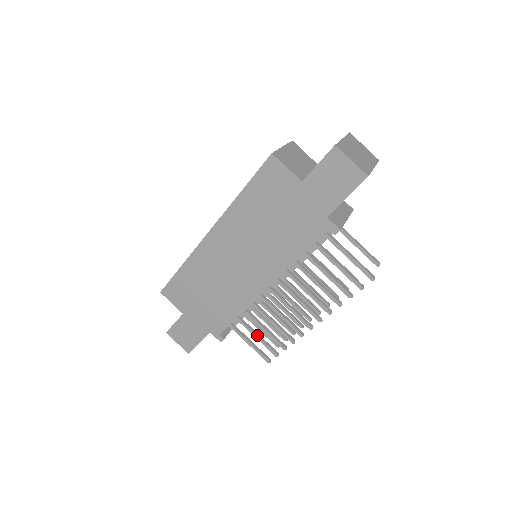
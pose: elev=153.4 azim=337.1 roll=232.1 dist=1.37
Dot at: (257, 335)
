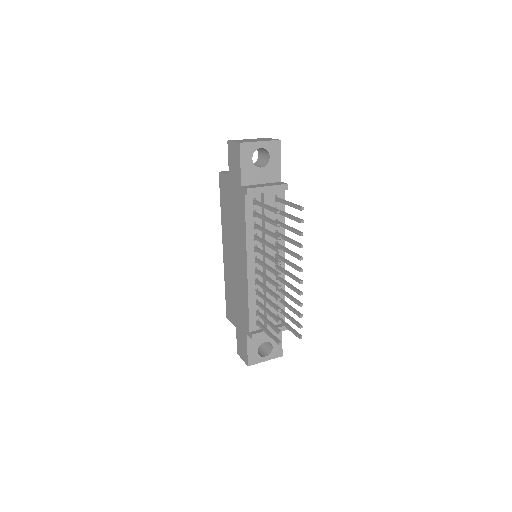
Dot at: (267, 321)
